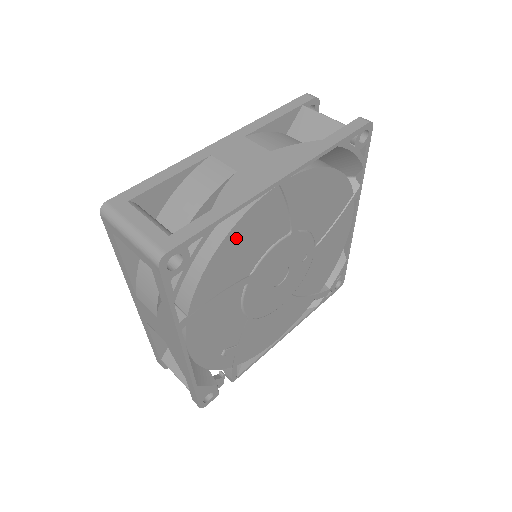
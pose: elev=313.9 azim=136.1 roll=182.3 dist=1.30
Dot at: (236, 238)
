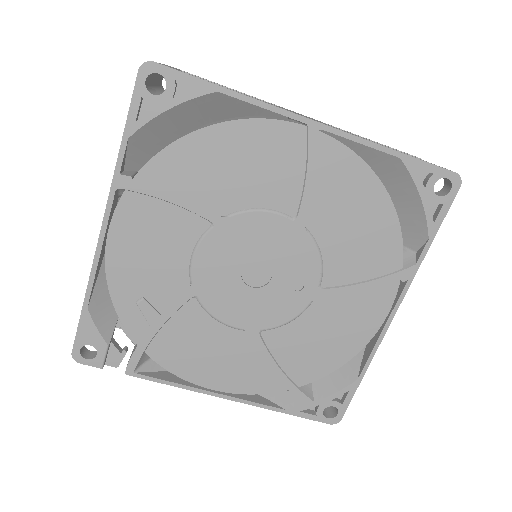
Dot at: (230, 140)
